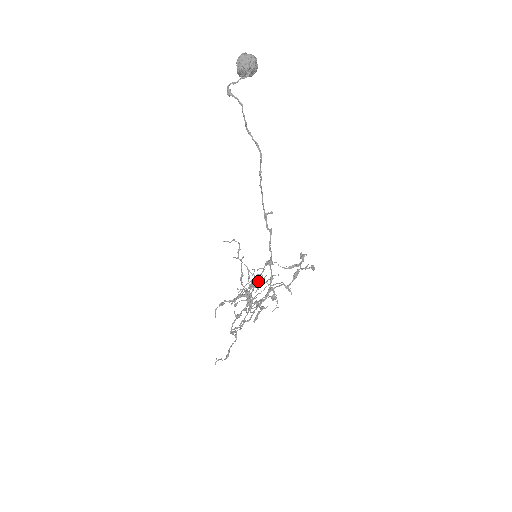
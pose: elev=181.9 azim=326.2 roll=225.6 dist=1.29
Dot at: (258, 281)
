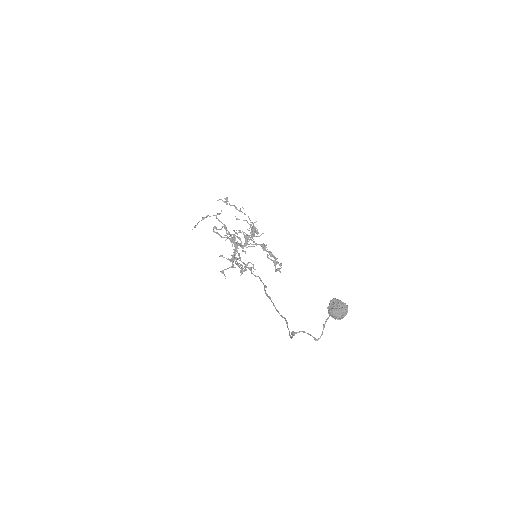
Dot at: (253, 234)
